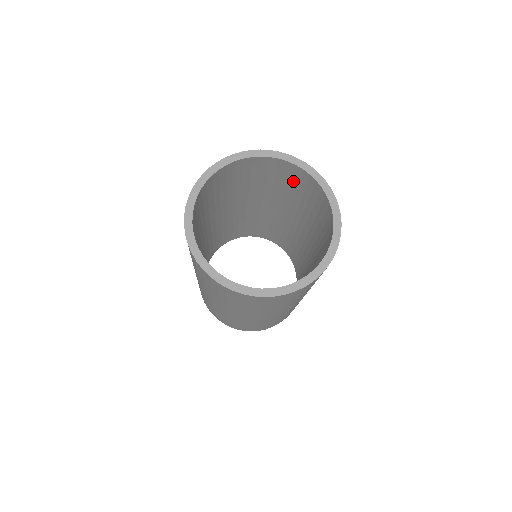
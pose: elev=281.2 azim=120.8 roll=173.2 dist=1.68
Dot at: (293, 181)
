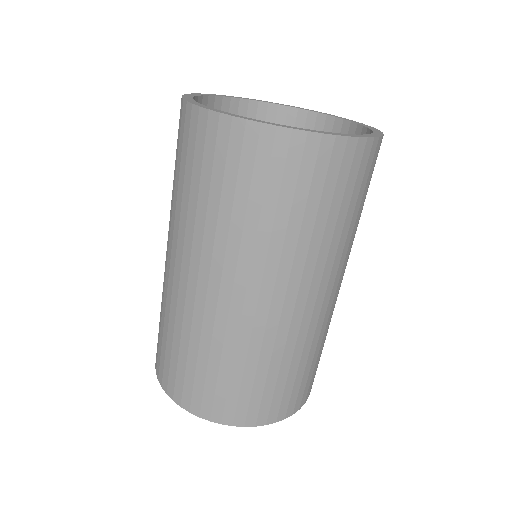
Dot at: occluded
